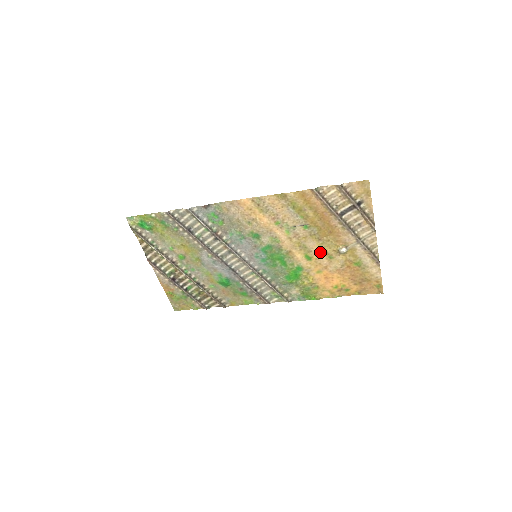
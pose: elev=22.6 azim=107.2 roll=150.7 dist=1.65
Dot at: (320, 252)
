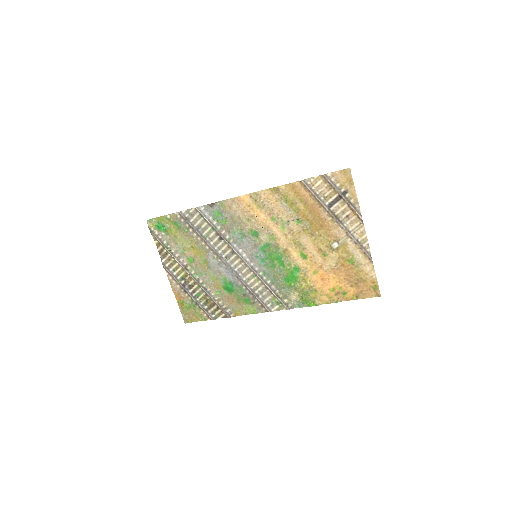
Dot at: (314, 249)
